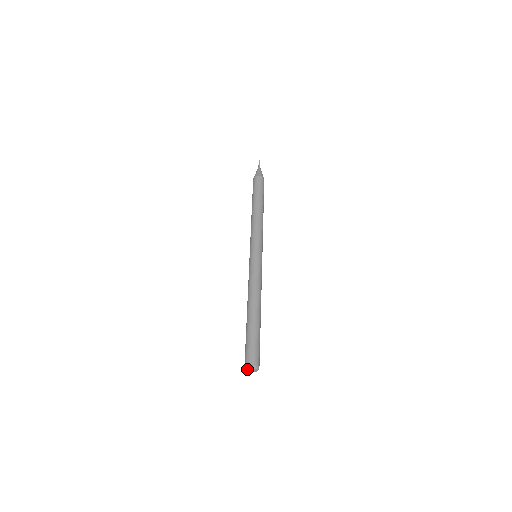
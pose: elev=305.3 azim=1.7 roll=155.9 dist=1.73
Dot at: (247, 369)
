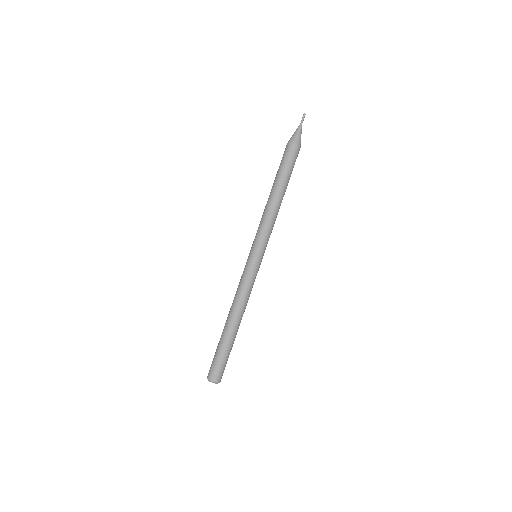
Dot at: occluded
